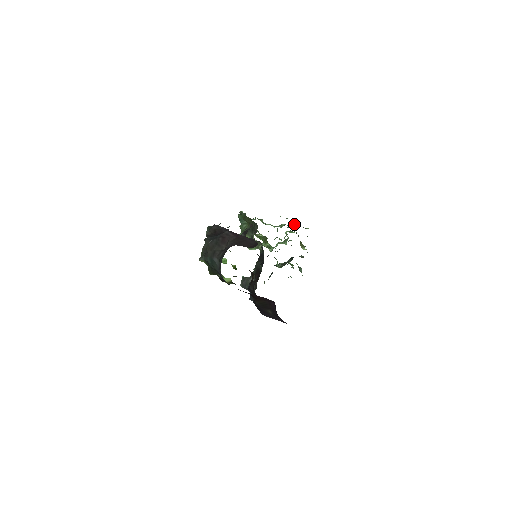
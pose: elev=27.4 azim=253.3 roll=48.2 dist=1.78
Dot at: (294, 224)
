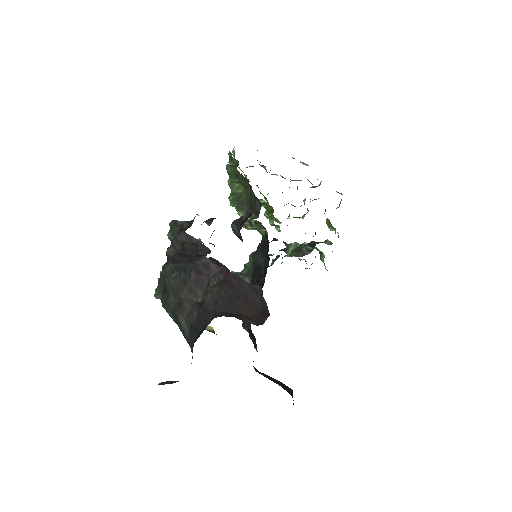
Dot at: occluded
